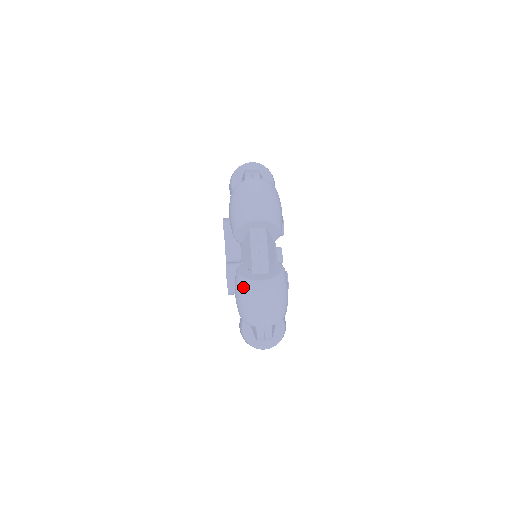
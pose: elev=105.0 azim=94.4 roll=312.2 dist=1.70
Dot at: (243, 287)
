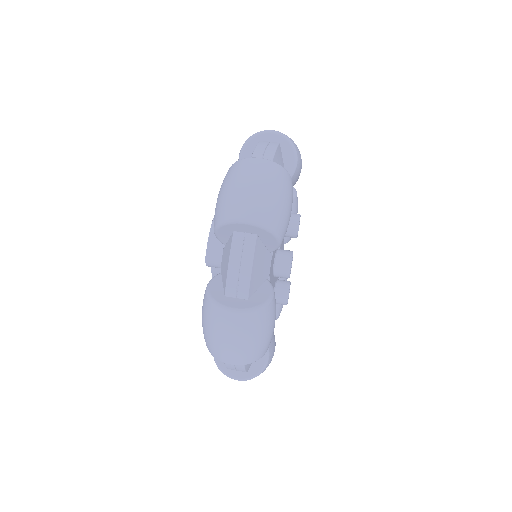
Dot at: (233, 168)
